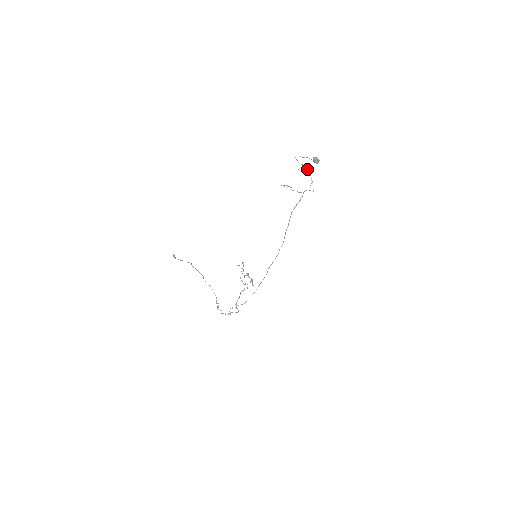
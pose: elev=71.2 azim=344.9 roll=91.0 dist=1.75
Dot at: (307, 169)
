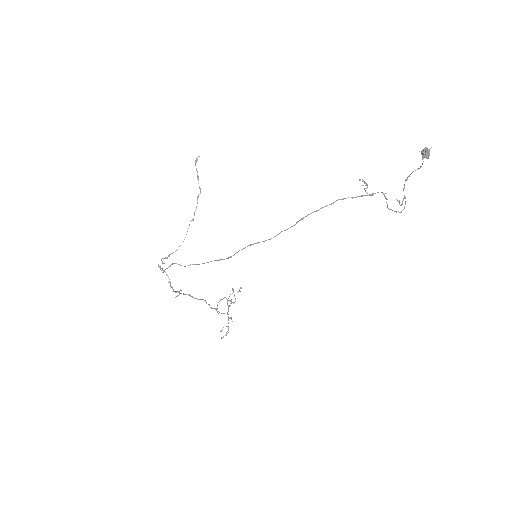
Dot at: (405, 204)
